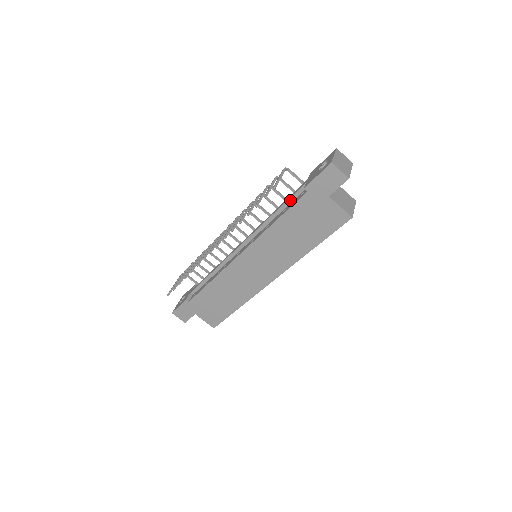
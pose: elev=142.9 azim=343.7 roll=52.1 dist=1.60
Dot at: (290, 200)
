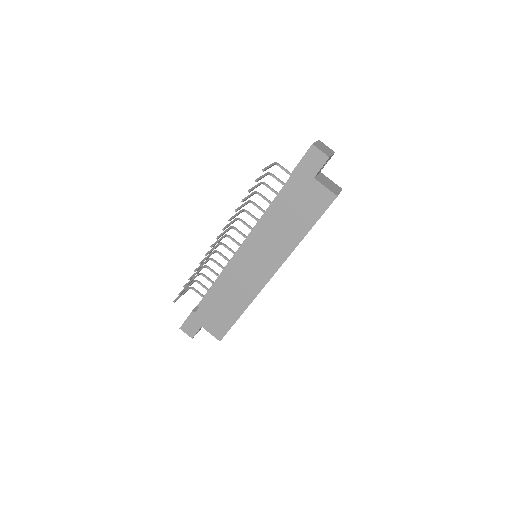
Dot at: (282, 191)
